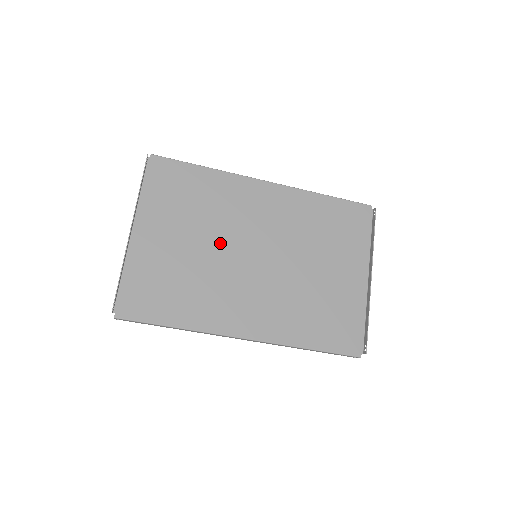
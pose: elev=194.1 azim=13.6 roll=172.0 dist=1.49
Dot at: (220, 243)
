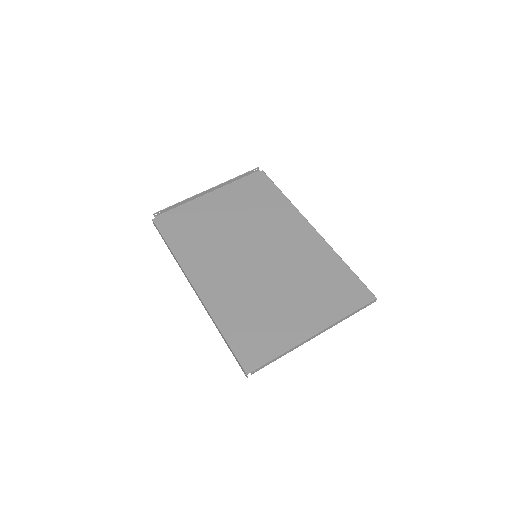
Dot at: (244, 233)
